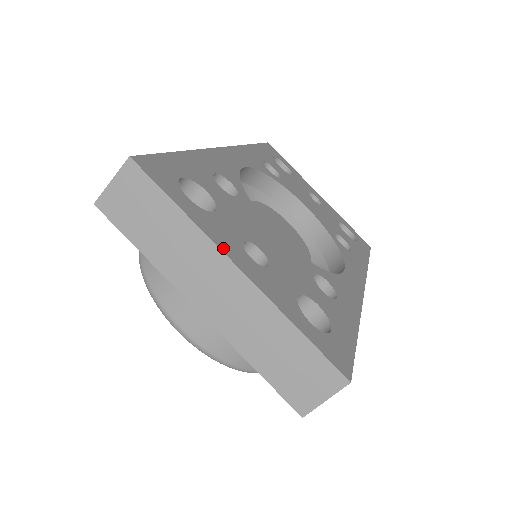
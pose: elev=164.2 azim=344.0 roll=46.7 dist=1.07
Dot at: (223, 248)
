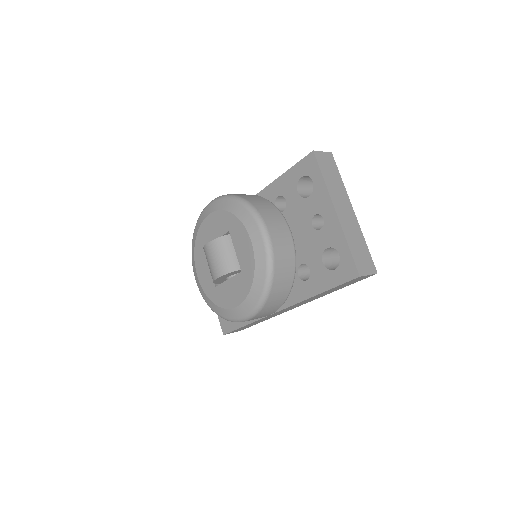
Dot at: (348, 202)
